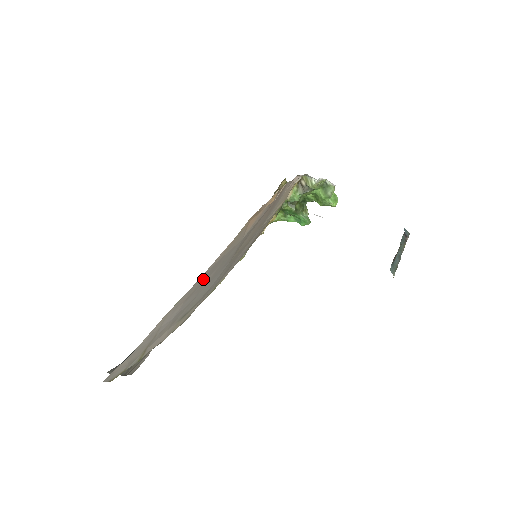
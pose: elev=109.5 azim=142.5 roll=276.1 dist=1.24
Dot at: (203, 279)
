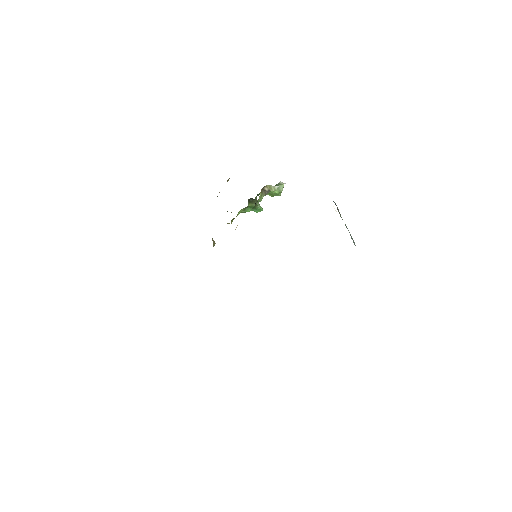
Dot at: occluded
